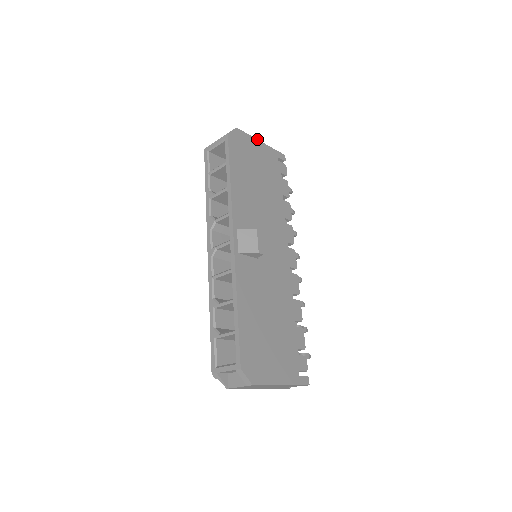
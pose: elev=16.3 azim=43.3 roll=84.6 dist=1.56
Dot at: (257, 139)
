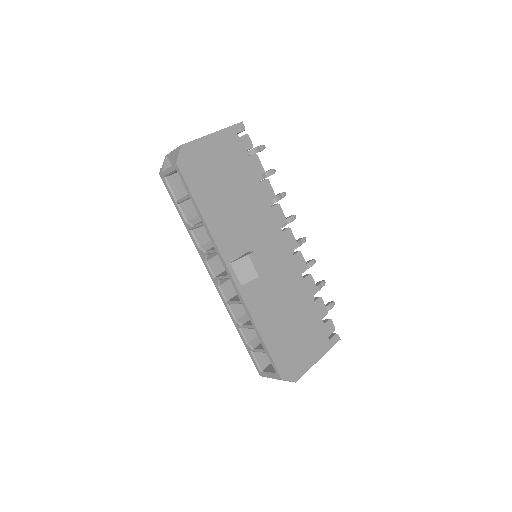
Dot at: (207, 135)
